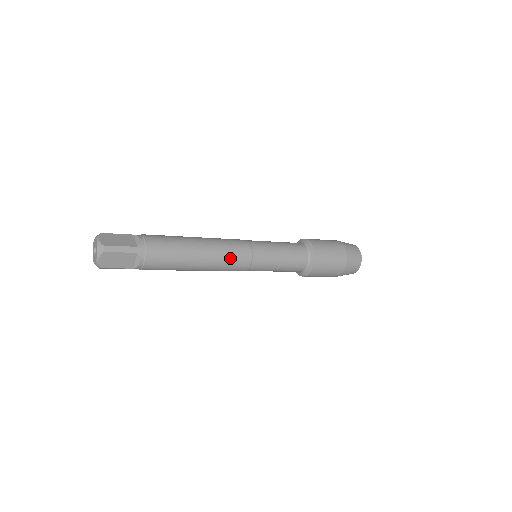
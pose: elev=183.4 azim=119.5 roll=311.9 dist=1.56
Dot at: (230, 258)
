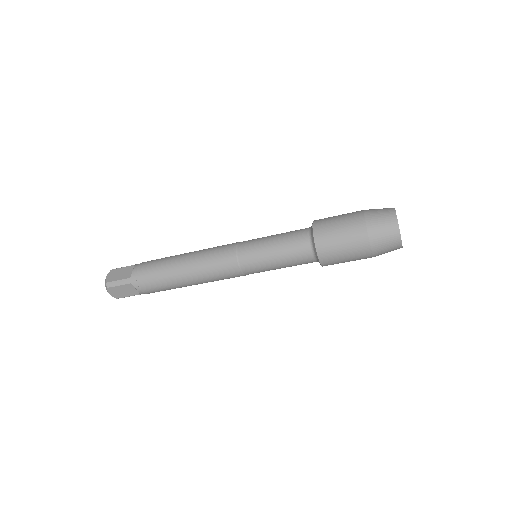
Dot at: (214, 269)
